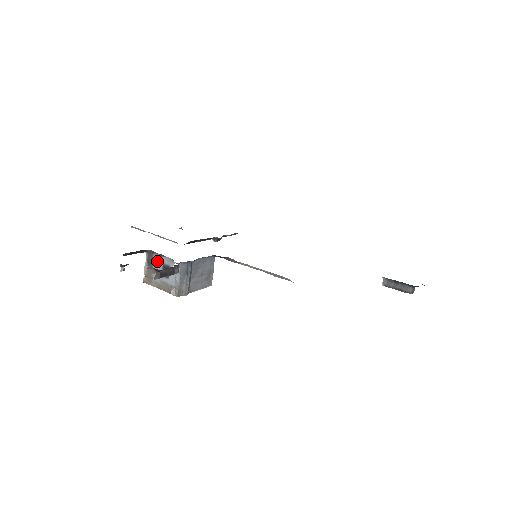
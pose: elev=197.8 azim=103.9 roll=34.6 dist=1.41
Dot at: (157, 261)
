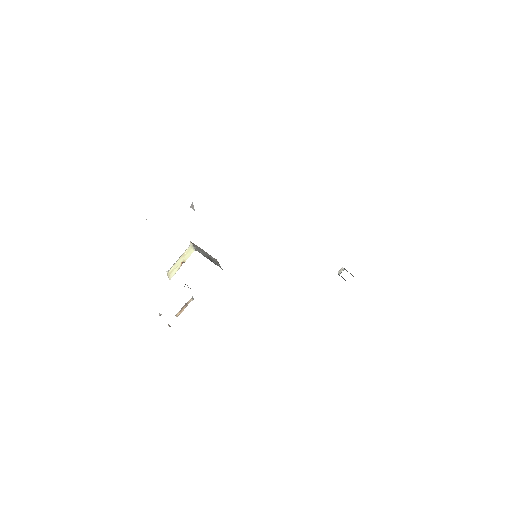
Dot at: occluded
